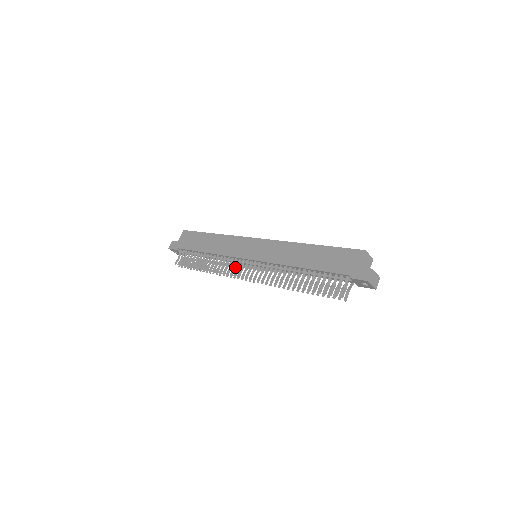
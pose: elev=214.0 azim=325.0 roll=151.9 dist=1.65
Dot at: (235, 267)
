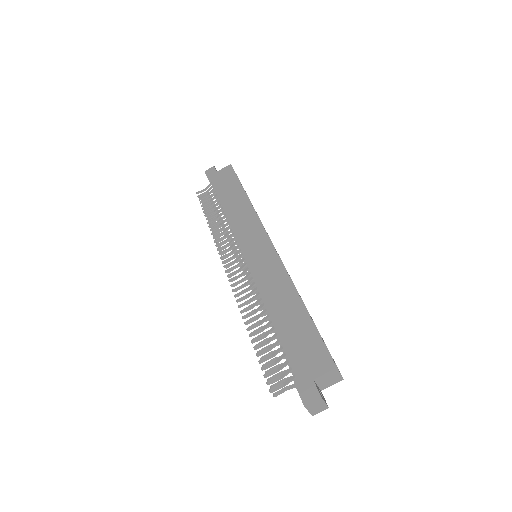
Dot at: (230, 249)
